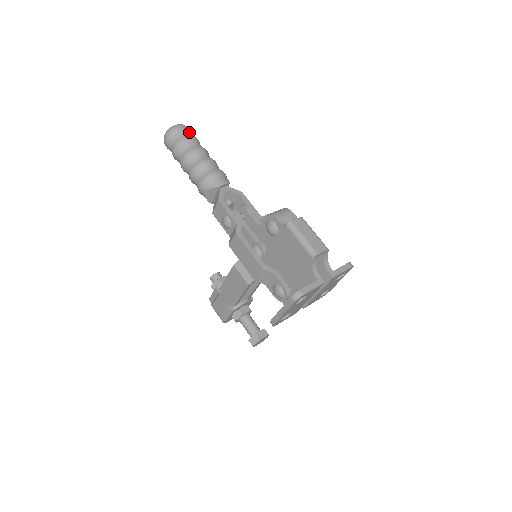
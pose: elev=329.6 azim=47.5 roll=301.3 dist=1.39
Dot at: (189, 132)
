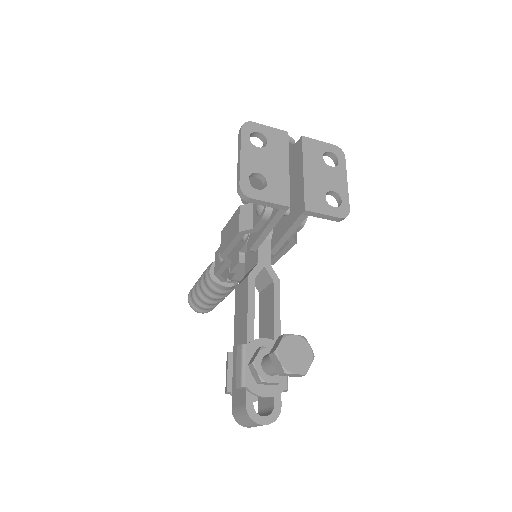
Dot at: occluded
